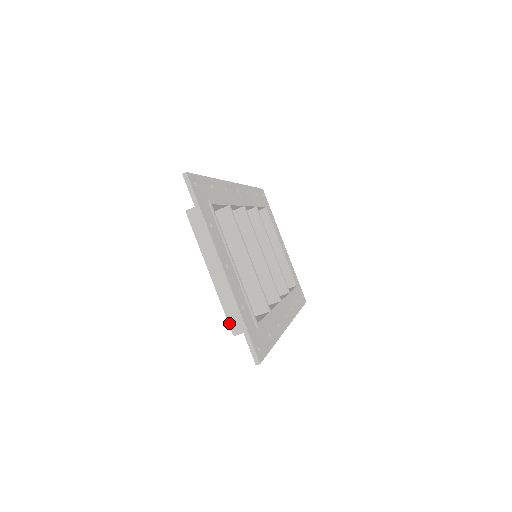
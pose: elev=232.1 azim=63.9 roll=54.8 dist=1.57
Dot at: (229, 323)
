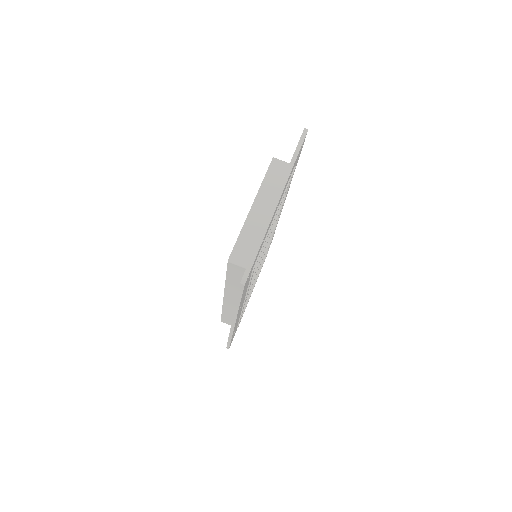
Dot at: (234, 248)
